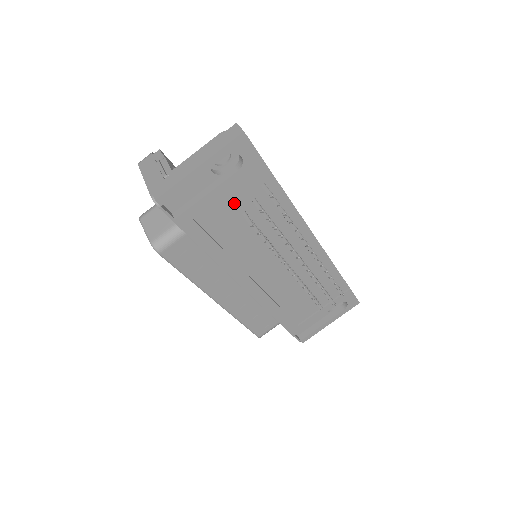
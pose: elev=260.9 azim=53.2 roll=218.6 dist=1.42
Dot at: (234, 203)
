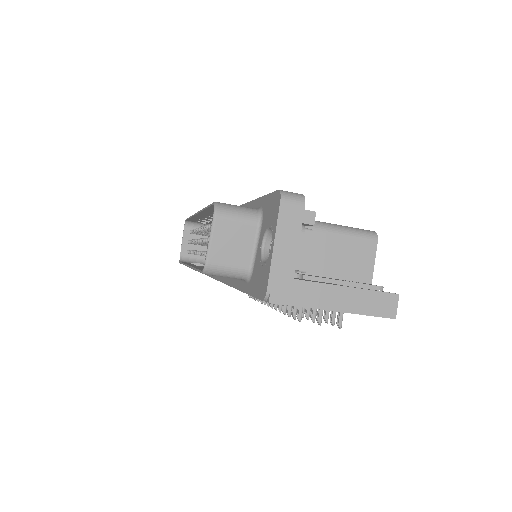
Dot at: occluded
